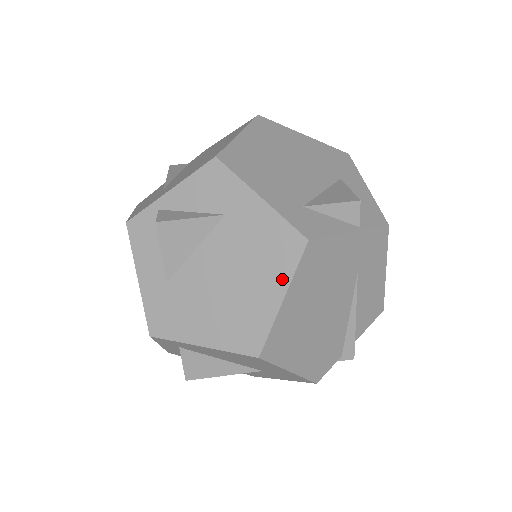
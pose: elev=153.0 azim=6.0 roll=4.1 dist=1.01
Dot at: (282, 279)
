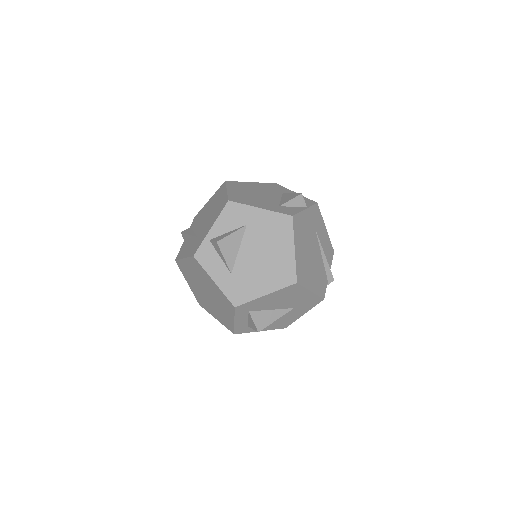
Dot at: (289, 240)
